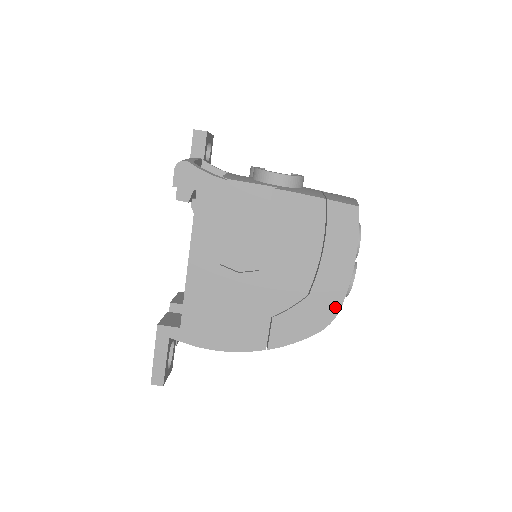
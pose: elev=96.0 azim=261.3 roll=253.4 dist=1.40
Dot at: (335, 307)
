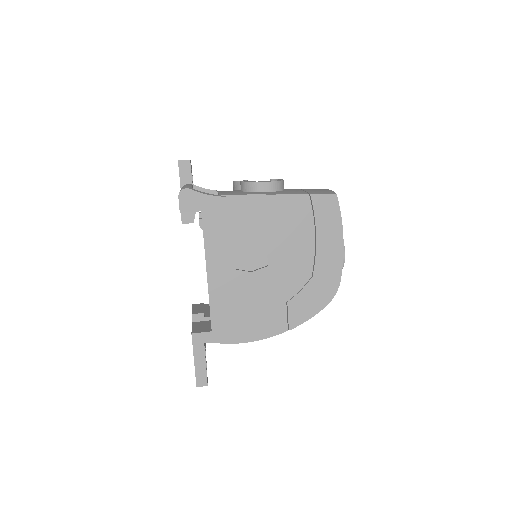
Dot at: (336, 281)
